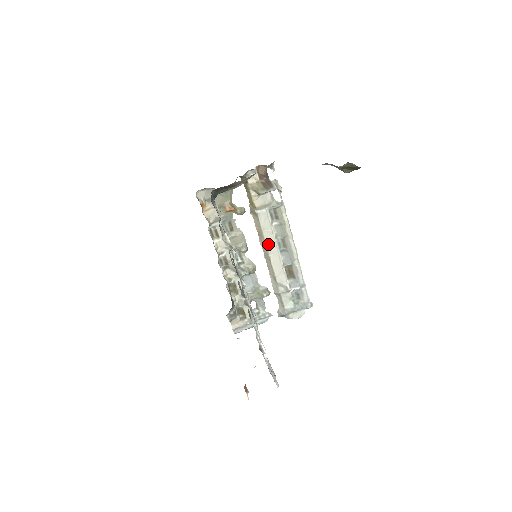
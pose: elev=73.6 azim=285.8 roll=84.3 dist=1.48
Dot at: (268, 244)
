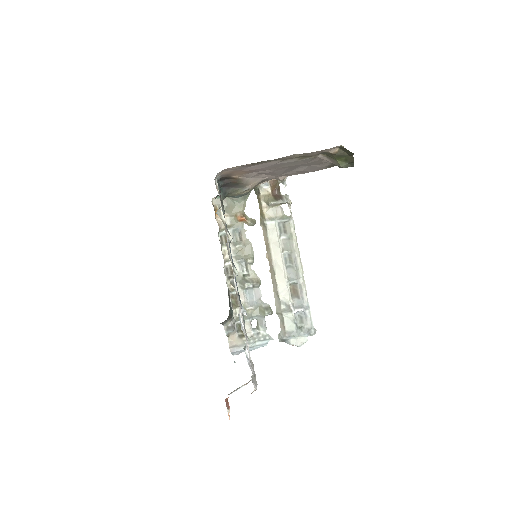
Dot at: (274, 257)
